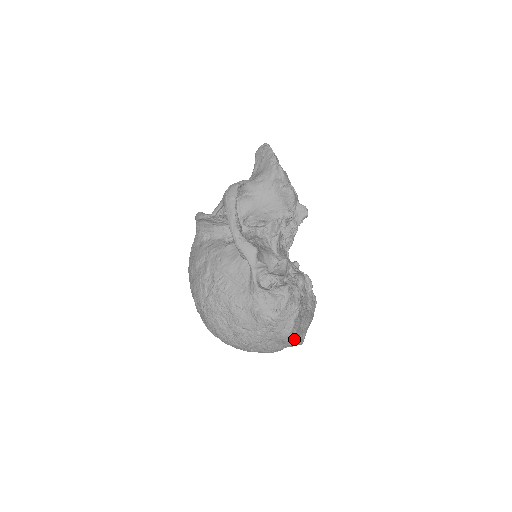
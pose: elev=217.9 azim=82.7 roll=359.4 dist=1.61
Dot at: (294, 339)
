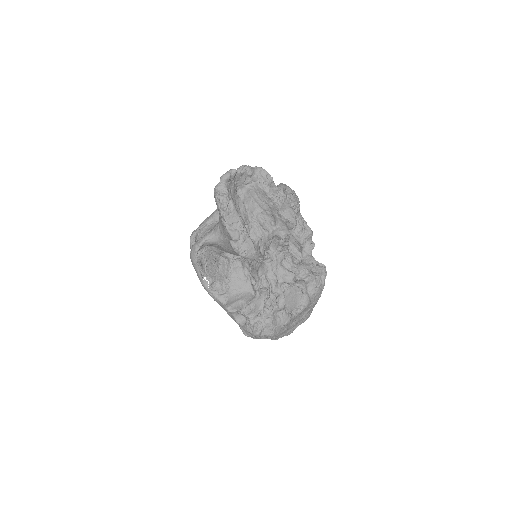
Dot at: (286, 334)
